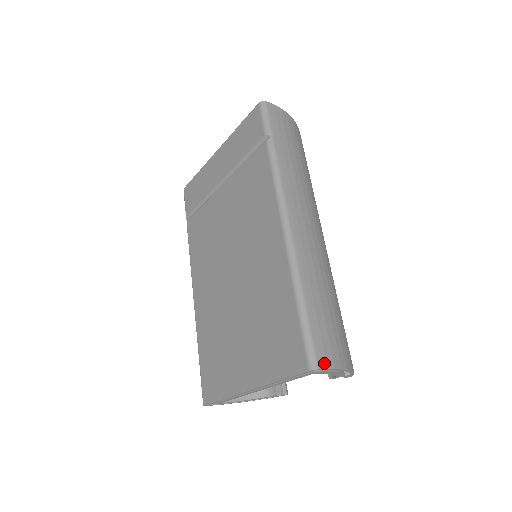
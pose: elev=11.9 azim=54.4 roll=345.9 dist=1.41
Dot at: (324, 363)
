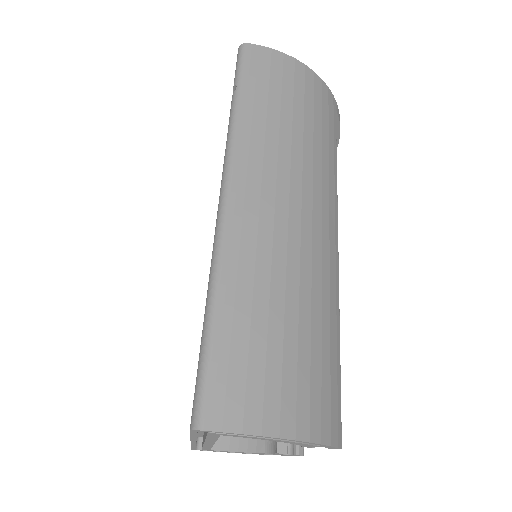
Dot at: (218, 421)
